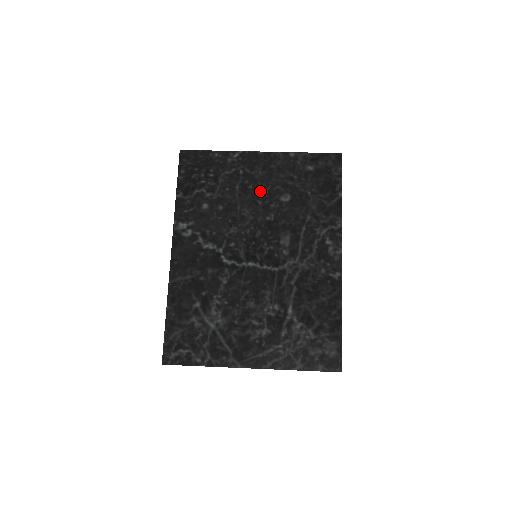
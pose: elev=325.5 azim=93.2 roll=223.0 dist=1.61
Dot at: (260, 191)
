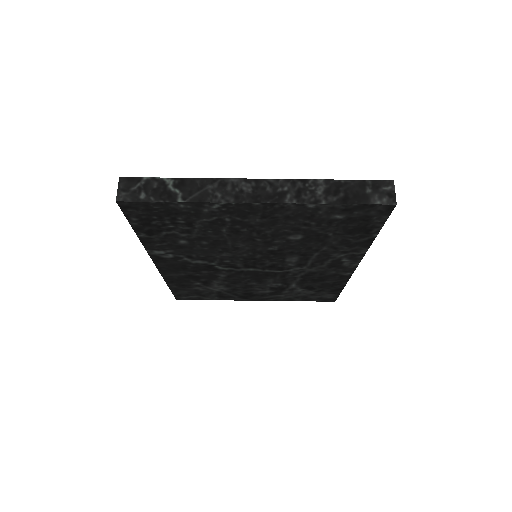
Dot at: (259, 233)
